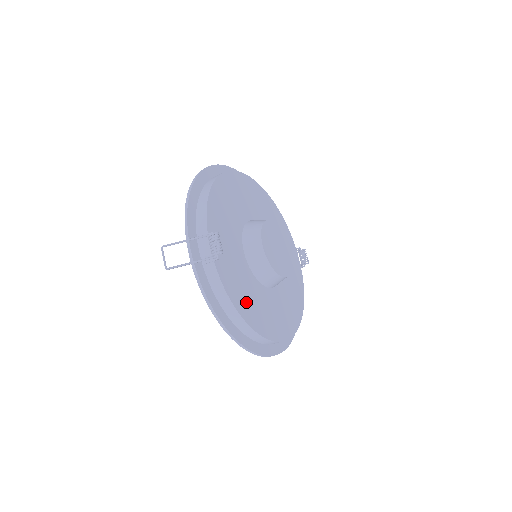
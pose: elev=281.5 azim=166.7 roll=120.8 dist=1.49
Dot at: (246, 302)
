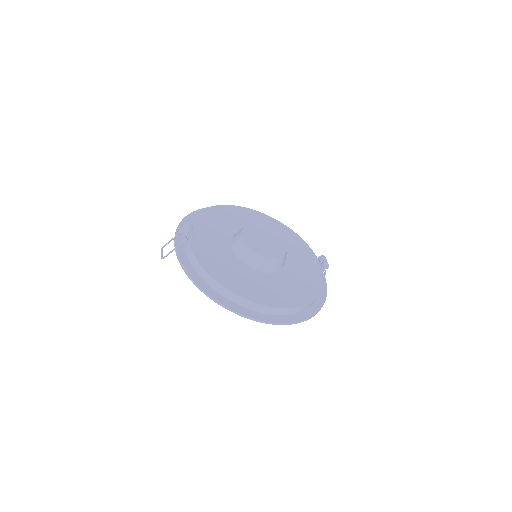
Dot at: (222, 271)
